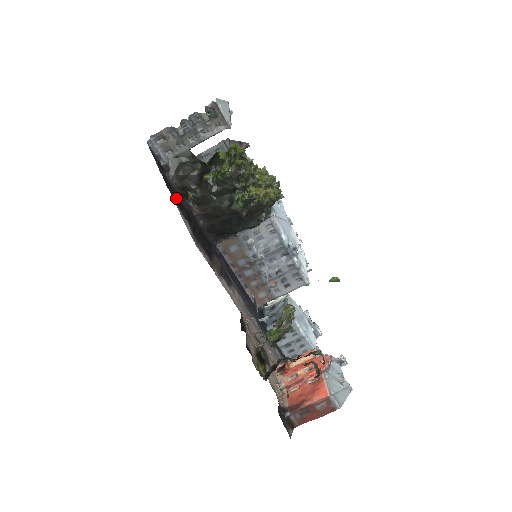
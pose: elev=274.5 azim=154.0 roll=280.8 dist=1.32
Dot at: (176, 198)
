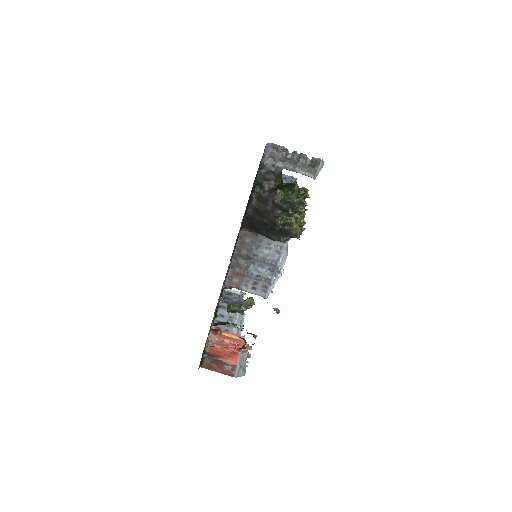
Dot at: occluded
